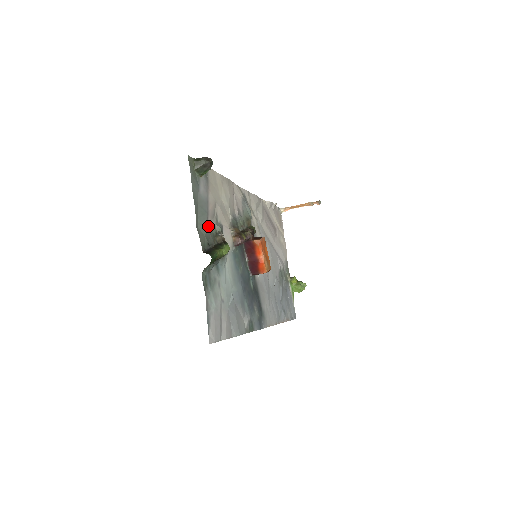
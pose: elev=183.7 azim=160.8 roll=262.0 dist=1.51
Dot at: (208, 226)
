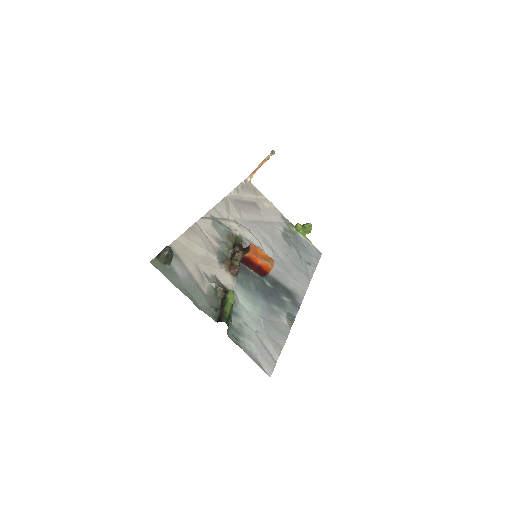
Dot at: (205, 294)
